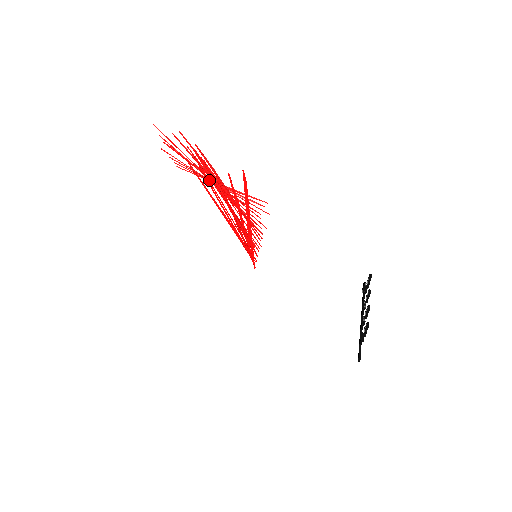
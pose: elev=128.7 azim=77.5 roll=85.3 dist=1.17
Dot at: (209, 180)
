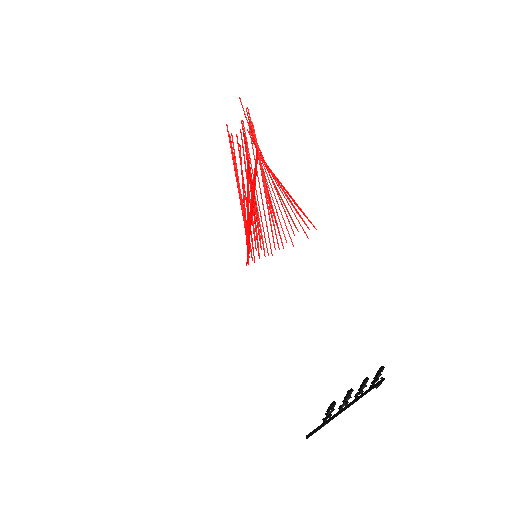
Dot at: occluded
